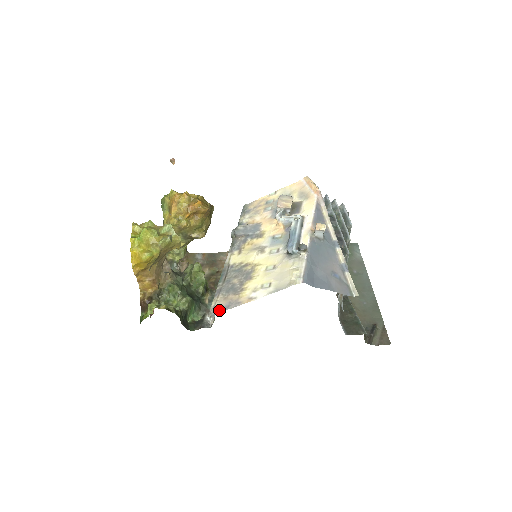
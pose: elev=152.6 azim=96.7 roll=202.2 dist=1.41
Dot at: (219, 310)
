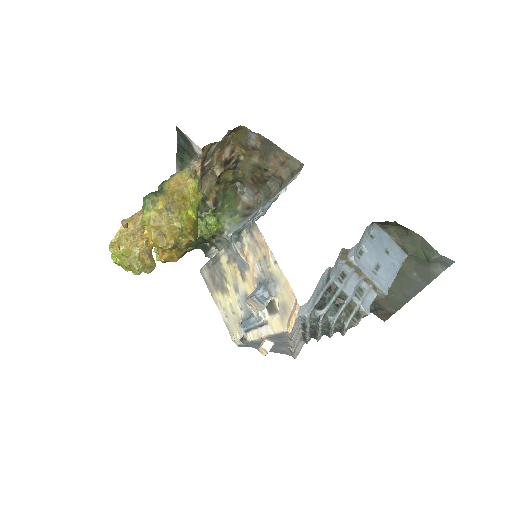
Dot at: (204, 278)
